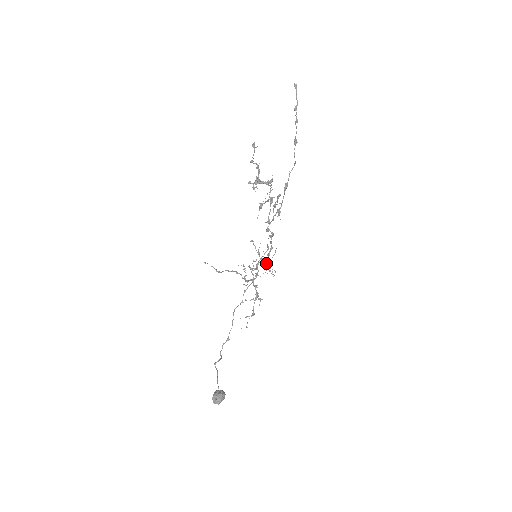
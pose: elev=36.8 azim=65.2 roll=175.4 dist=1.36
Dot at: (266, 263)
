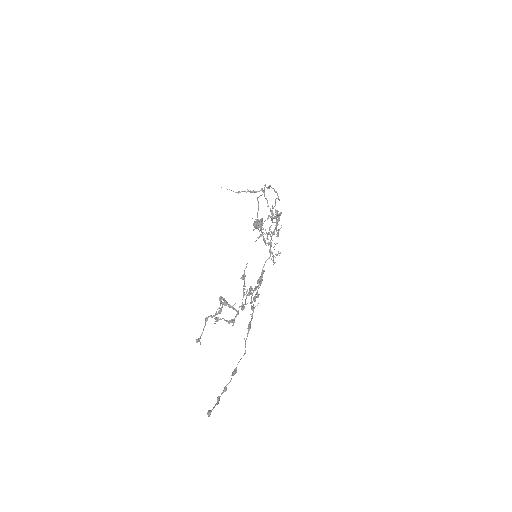
Dot at: (270, 253)
